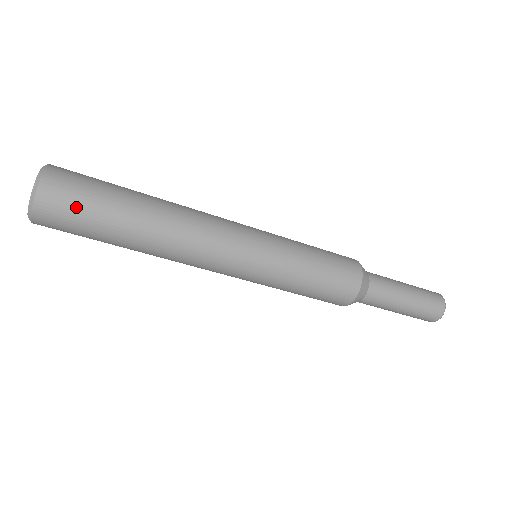
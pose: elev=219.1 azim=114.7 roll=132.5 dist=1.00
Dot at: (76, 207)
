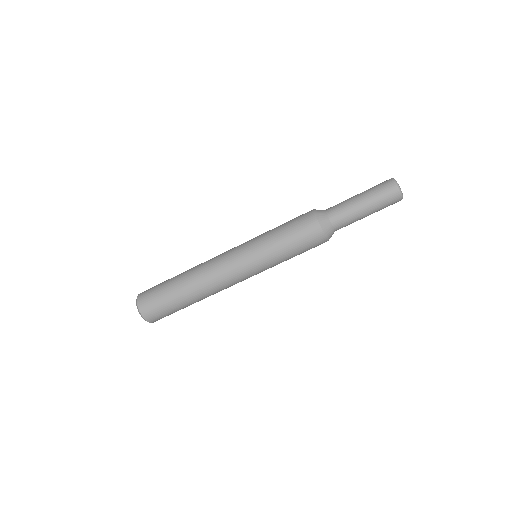
Dot at: (154, 287)
